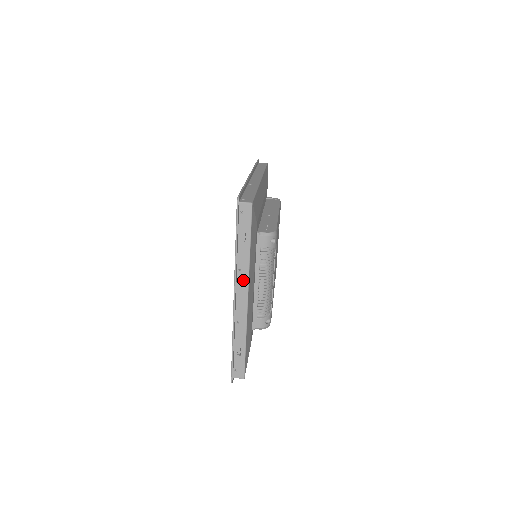
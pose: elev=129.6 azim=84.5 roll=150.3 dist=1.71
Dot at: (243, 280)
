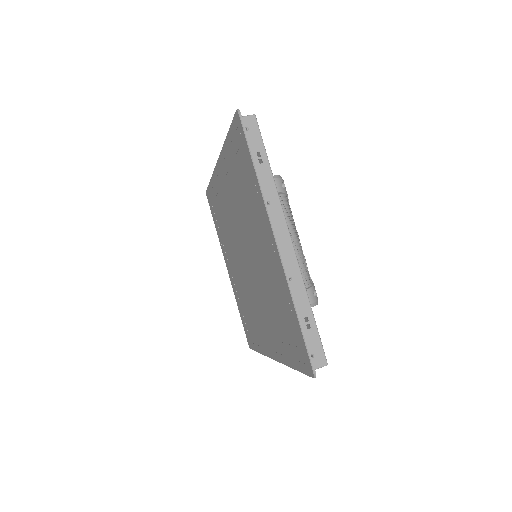
Dot at: (277, 215)
